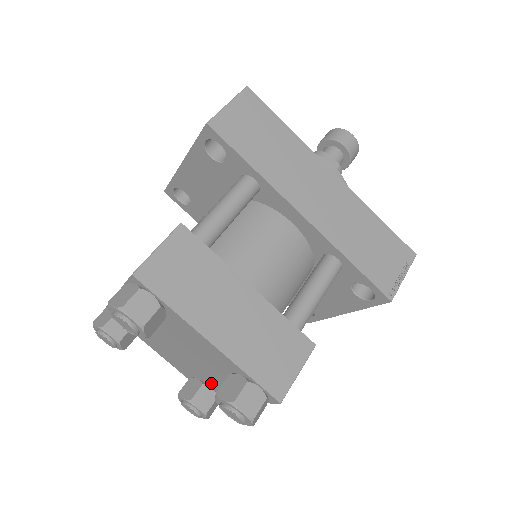
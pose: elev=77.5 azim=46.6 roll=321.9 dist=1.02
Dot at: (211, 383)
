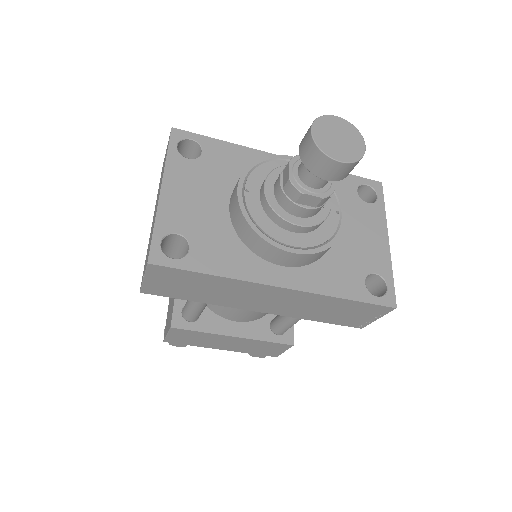
Dot at: occluded
